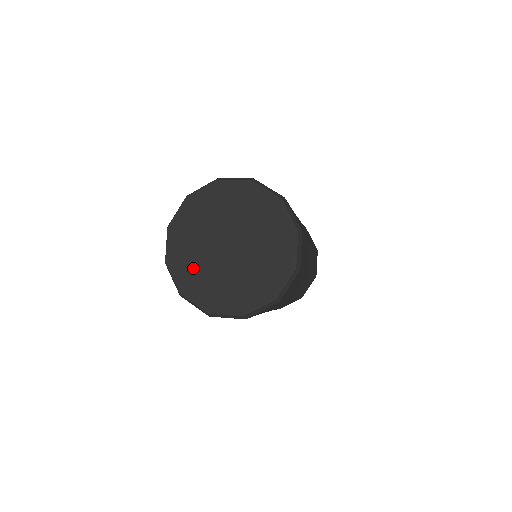
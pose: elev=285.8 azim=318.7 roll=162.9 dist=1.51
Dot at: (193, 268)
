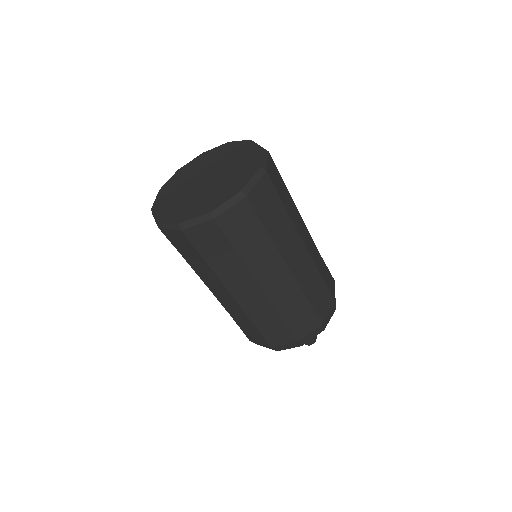
Dot at: (173, 203)
